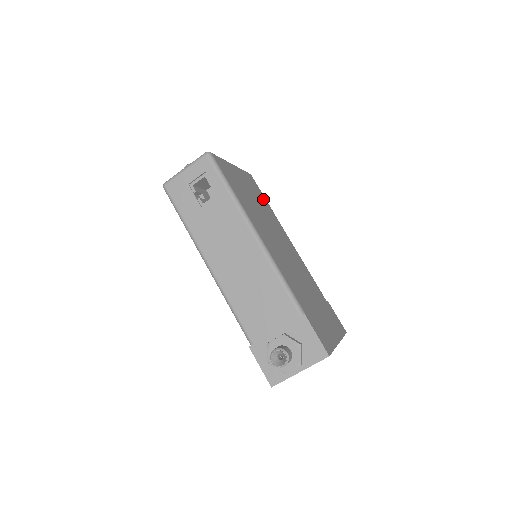
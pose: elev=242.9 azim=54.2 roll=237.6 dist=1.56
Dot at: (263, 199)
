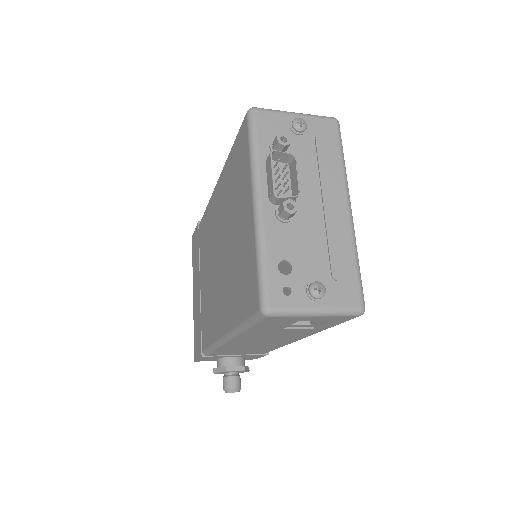
Dot at: occluded
